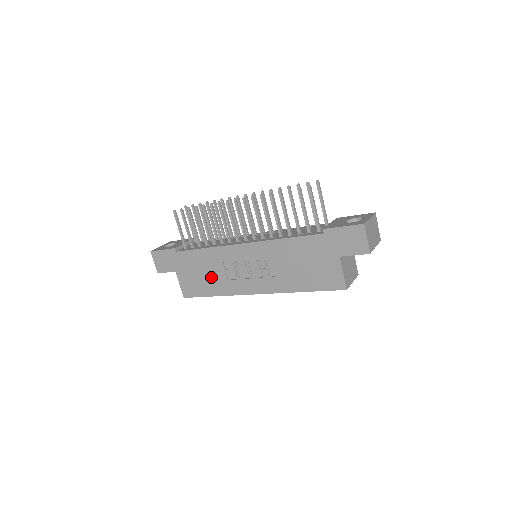
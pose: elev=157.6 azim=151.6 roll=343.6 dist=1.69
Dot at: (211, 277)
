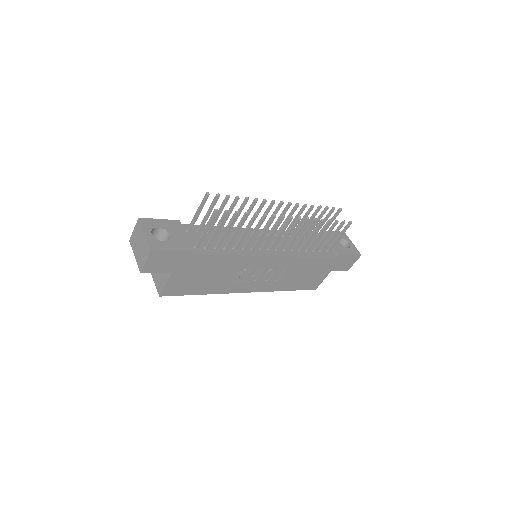
Dot at: (215, 279)
